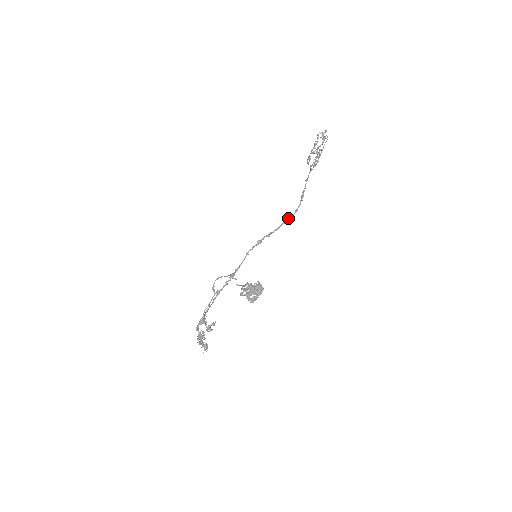
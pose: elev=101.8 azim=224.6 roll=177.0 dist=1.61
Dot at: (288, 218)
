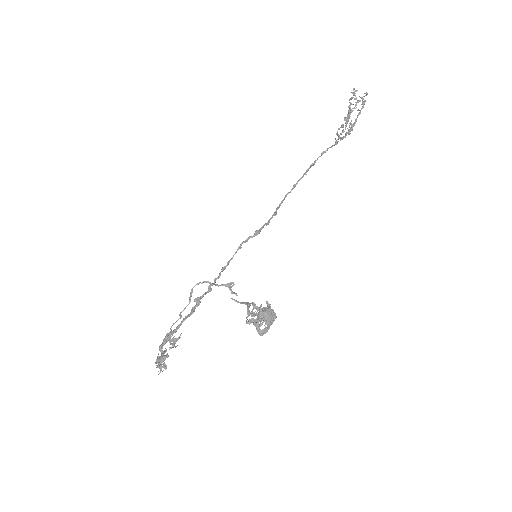
Dot at: (286, 196)
